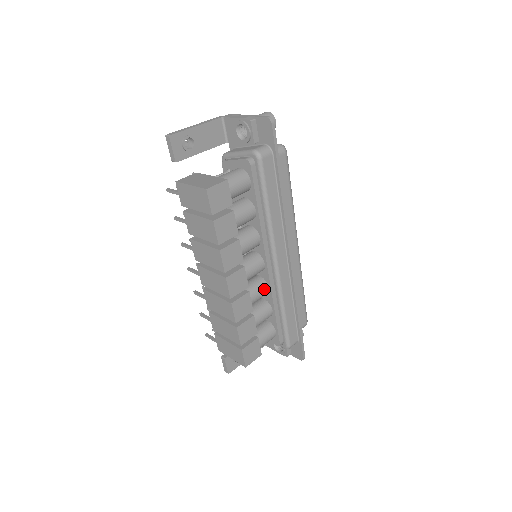
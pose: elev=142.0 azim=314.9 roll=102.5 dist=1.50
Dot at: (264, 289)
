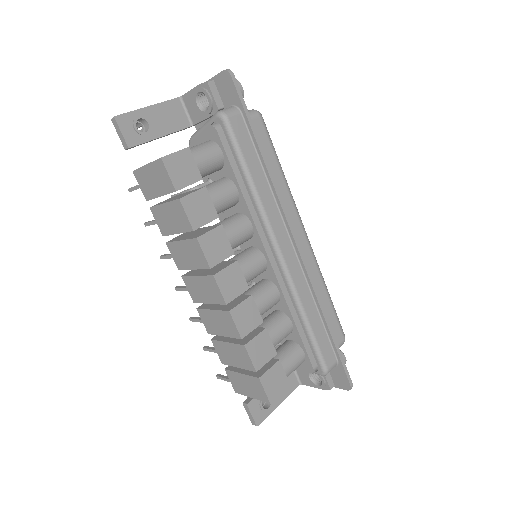
Dot at: (273, 293)
